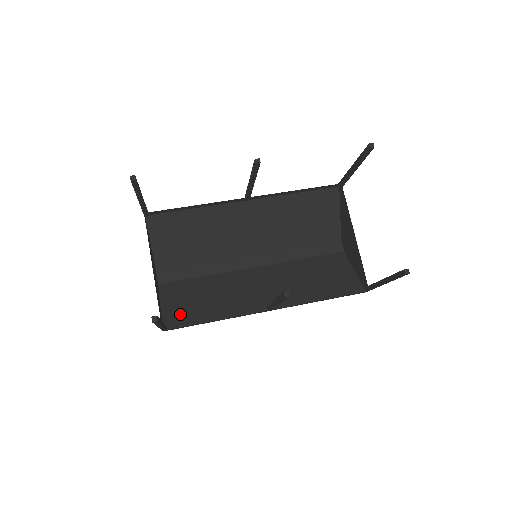
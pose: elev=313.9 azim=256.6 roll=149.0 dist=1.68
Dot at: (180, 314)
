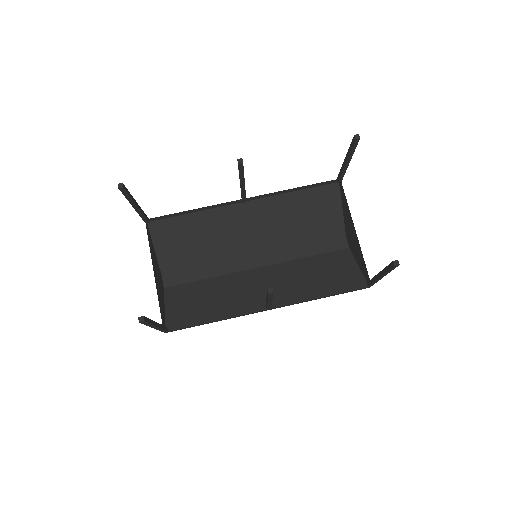
Dot at: (183, 316)
